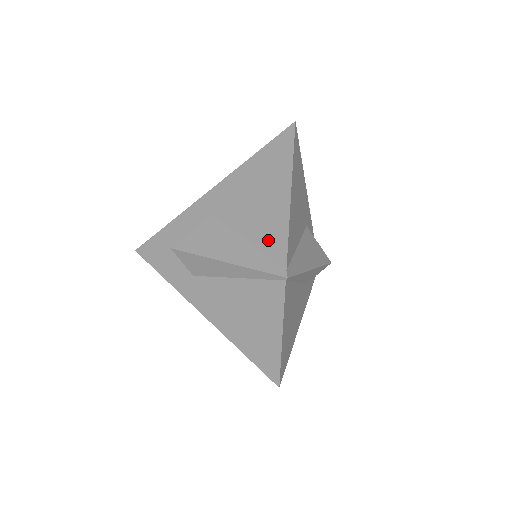
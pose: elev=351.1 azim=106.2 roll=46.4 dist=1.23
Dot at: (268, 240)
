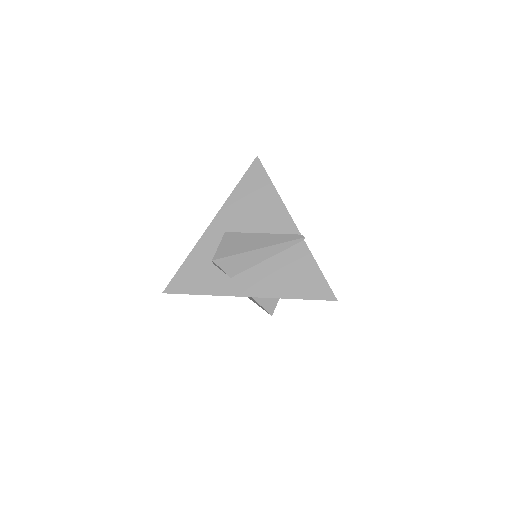
Dot at: (278, 225)
